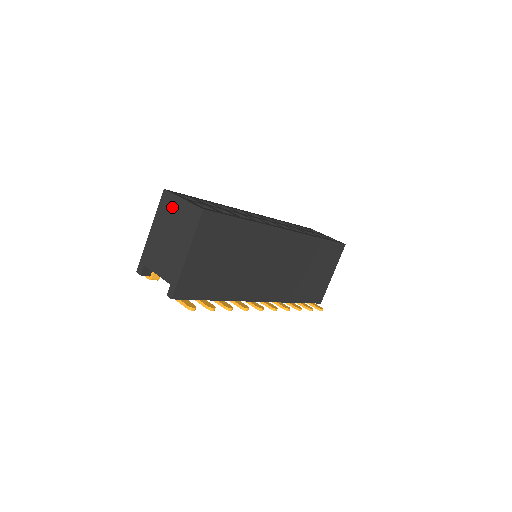
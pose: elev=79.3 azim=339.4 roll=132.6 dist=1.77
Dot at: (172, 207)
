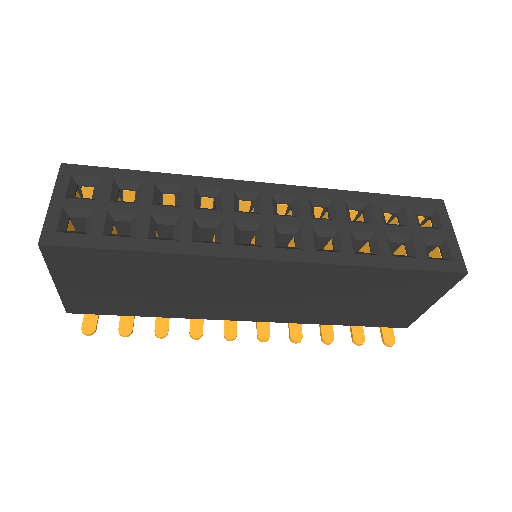
Dot at: occluded
